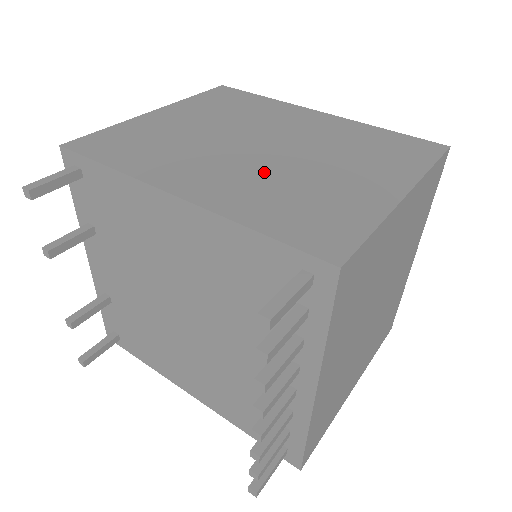
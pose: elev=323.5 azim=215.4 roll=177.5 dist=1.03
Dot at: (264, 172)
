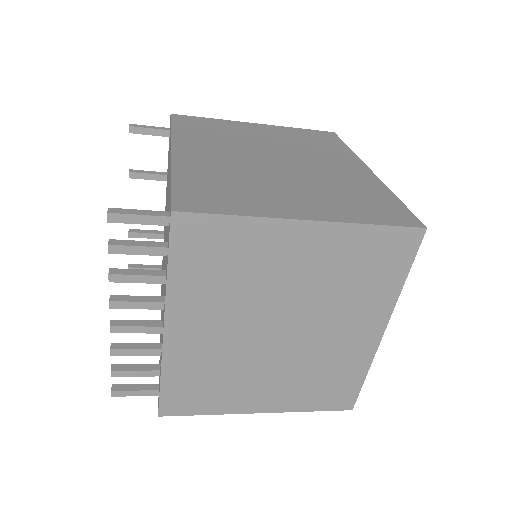
Dot at: (243, 168)
